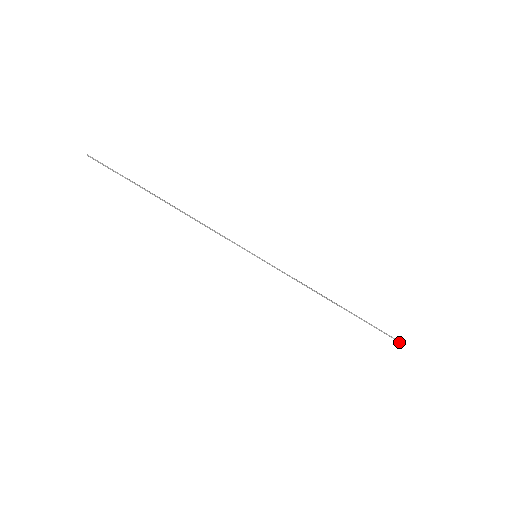
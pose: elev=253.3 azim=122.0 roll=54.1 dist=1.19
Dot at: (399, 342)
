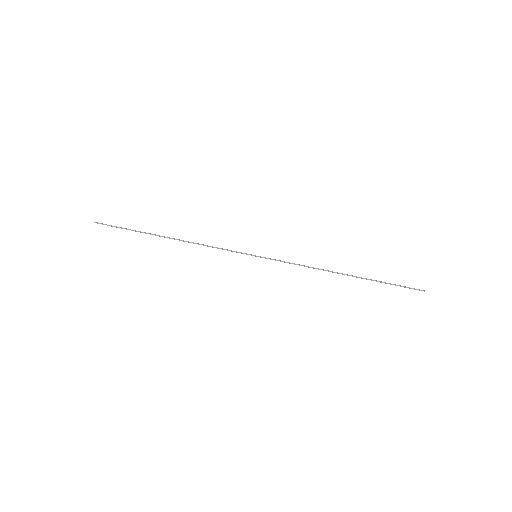
Dot at: (419, 290)
